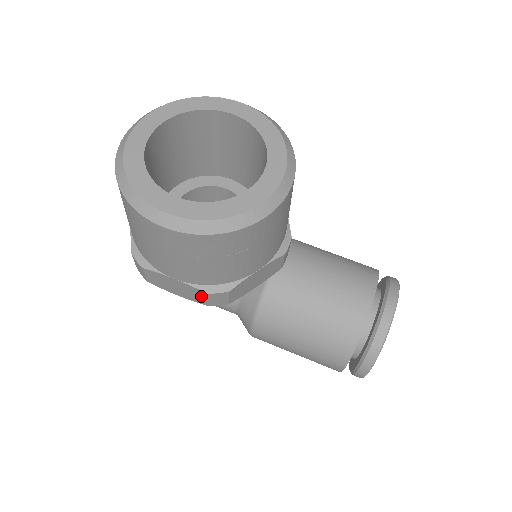
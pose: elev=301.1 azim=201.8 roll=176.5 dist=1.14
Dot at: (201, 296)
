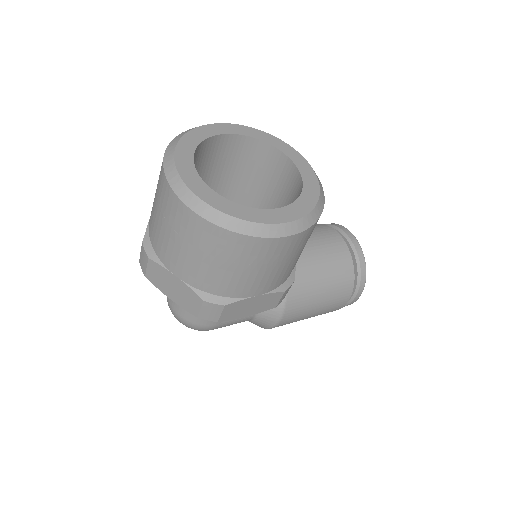
Dot at: (275, 299)
